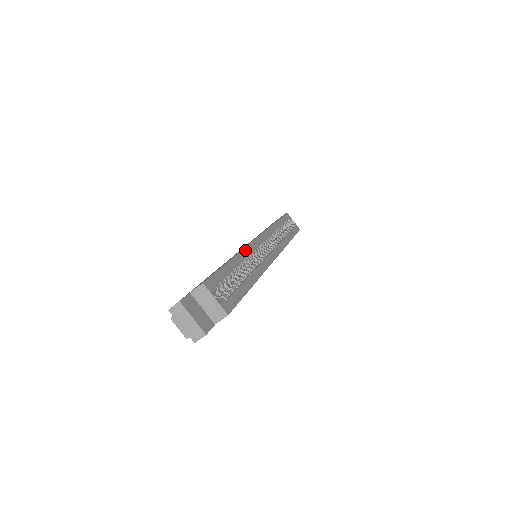
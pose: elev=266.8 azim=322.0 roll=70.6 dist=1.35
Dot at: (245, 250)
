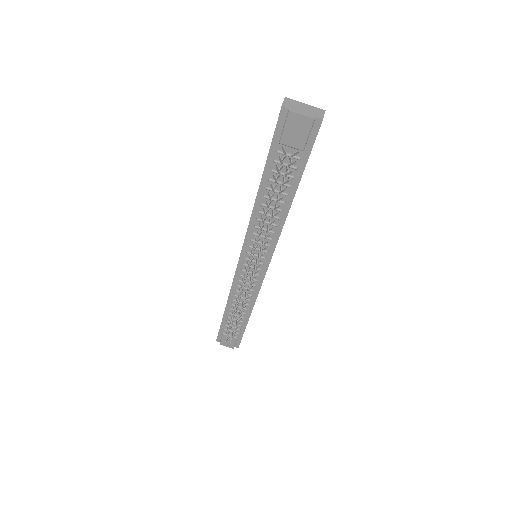
Dot at: occluded
